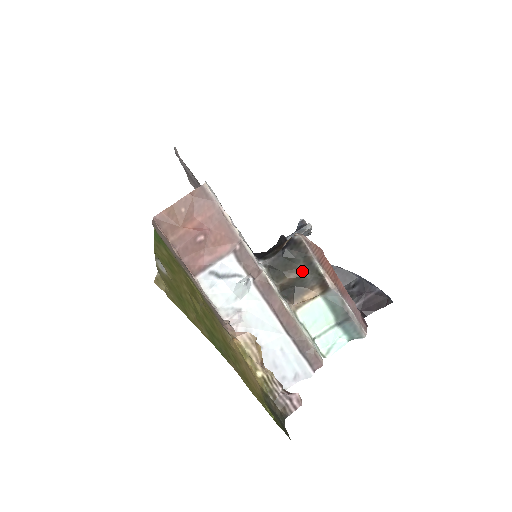
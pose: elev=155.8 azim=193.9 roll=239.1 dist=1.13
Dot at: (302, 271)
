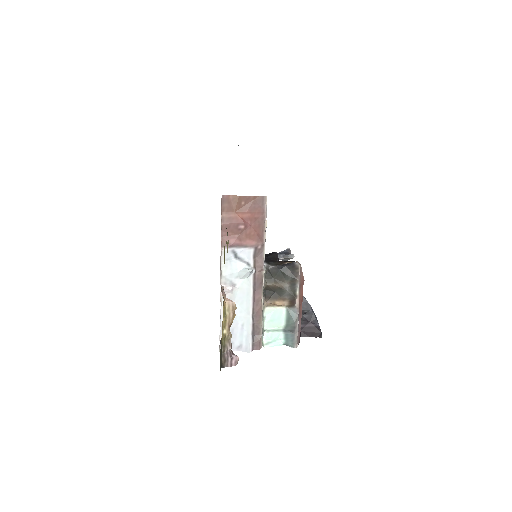
Dot at: (286, 286)
